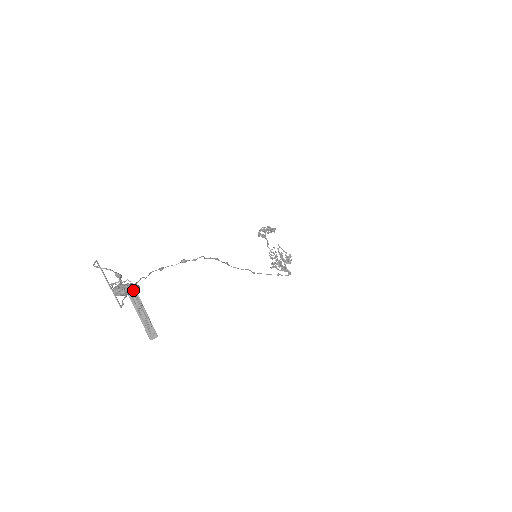
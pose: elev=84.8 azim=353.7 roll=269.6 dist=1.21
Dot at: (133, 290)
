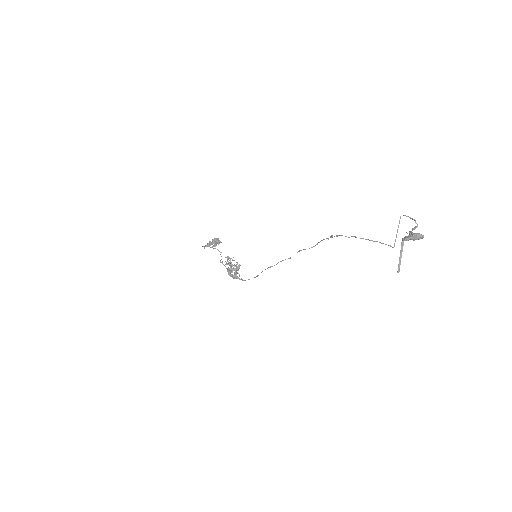
Dot at: (416, 239)
